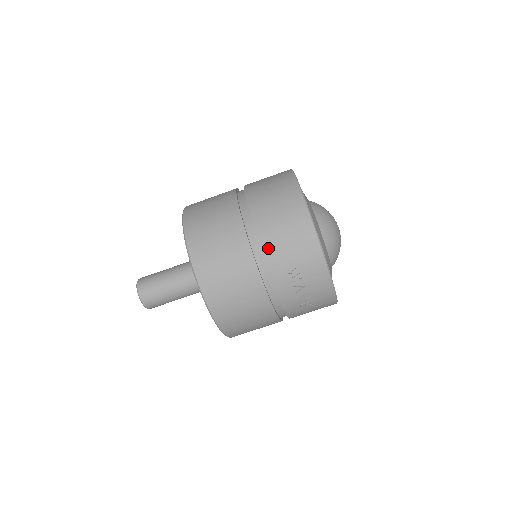
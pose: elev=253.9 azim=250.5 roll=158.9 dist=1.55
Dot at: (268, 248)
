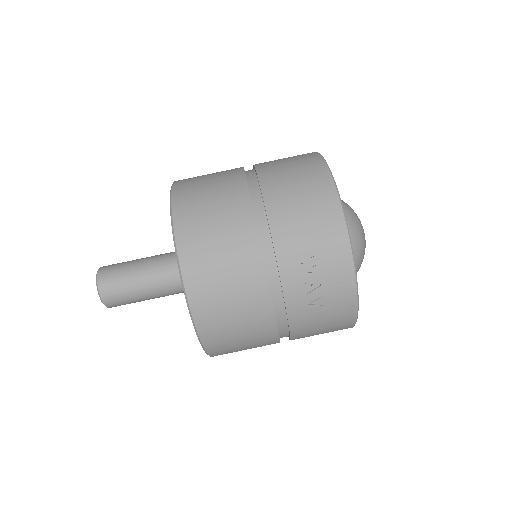
Dot at: (279, 226)
